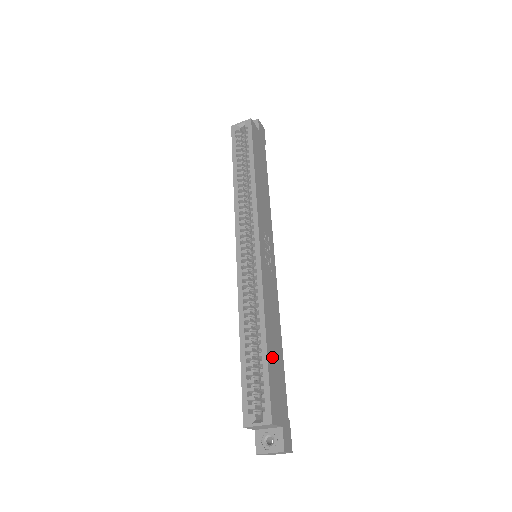
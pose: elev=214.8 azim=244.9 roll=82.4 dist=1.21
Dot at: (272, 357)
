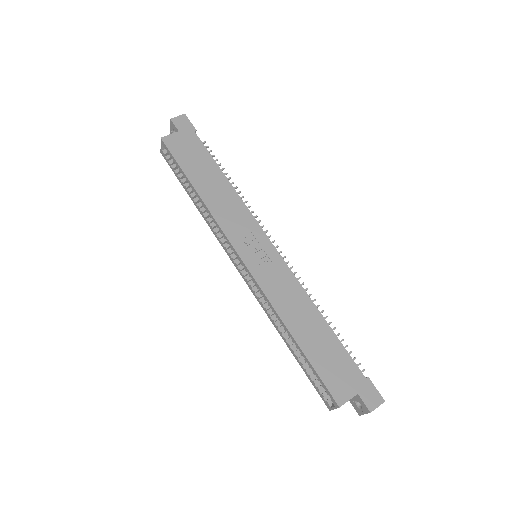
Dot at: (313, 347)
